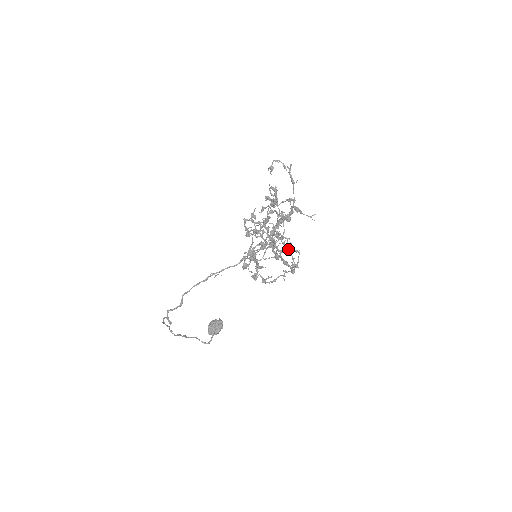
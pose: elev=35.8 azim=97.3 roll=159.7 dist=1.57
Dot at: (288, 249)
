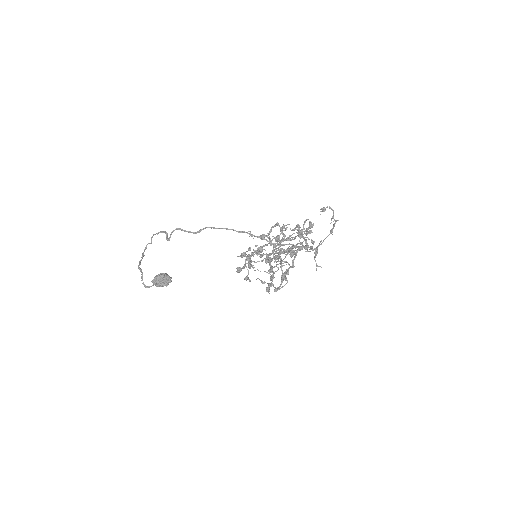
Dot at: (273, 274)
